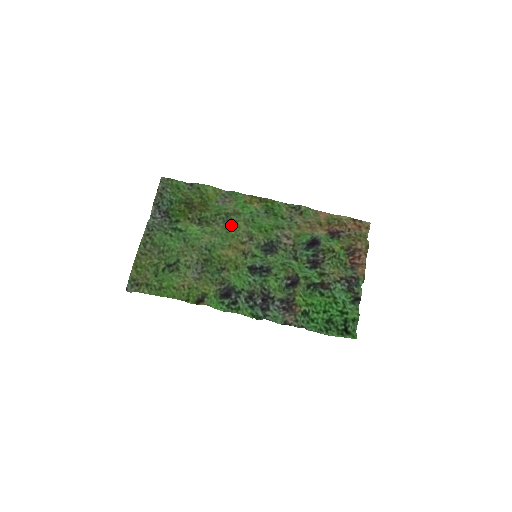
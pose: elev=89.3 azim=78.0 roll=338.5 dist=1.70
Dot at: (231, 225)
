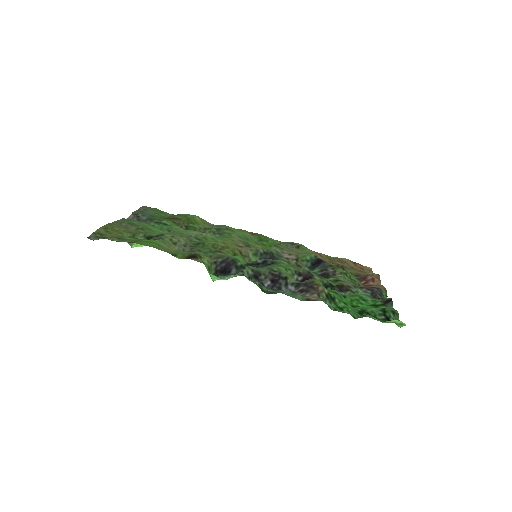
Dot at: (223, 236)
